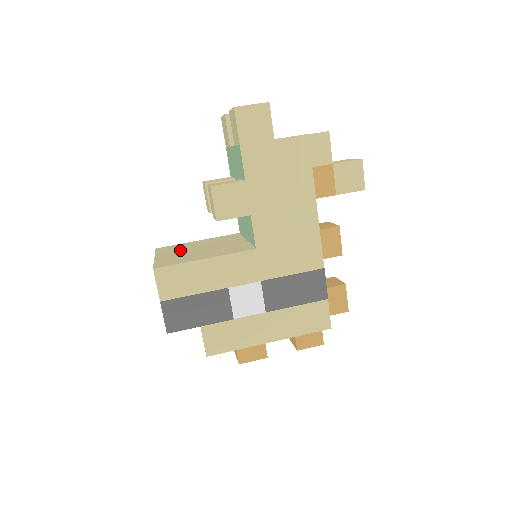
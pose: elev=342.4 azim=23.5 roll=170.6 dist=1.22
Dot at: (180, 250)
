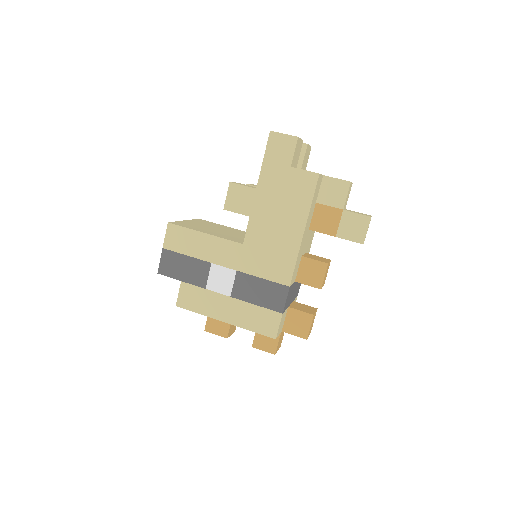
Dot at: (207, 225)
